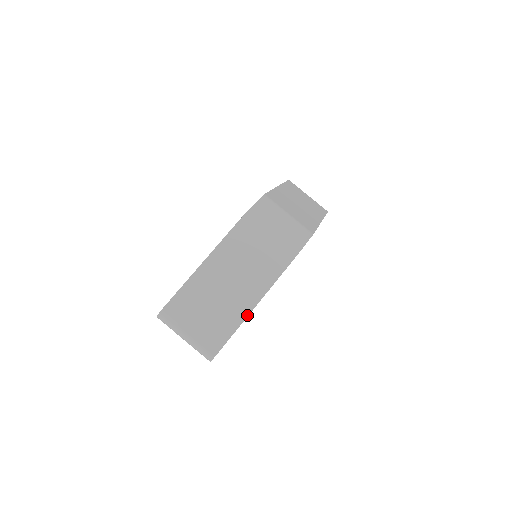
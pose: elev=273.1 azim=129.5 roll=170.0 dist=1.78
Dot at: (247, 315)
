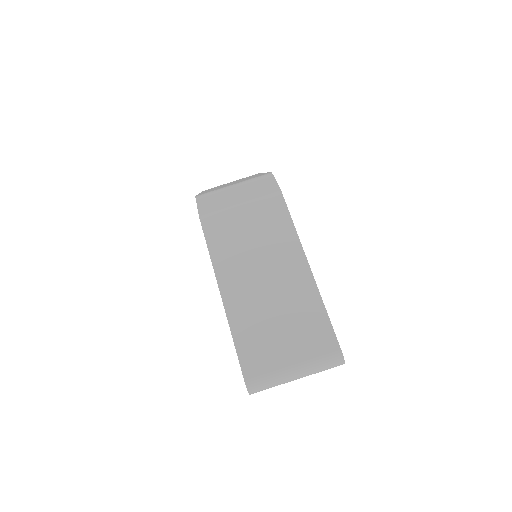
Dot at: (315, 285)
